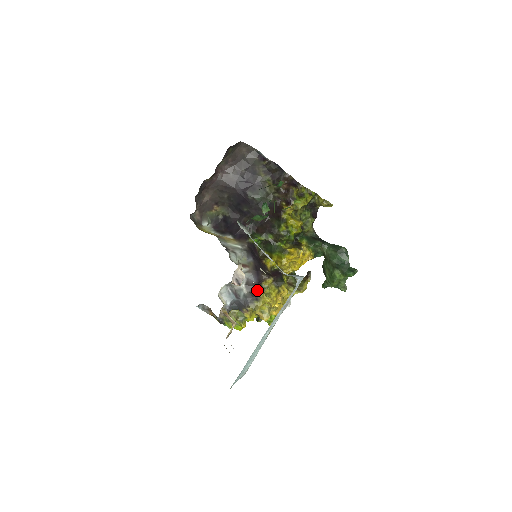
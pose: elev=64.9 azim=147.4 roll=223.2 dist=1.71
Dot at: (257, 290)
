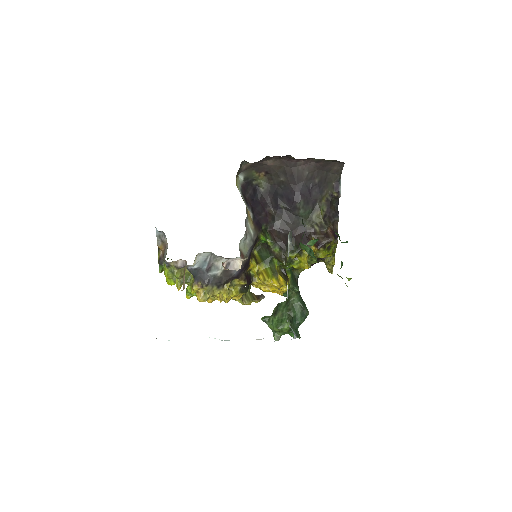
Dot at: (228, 281)
